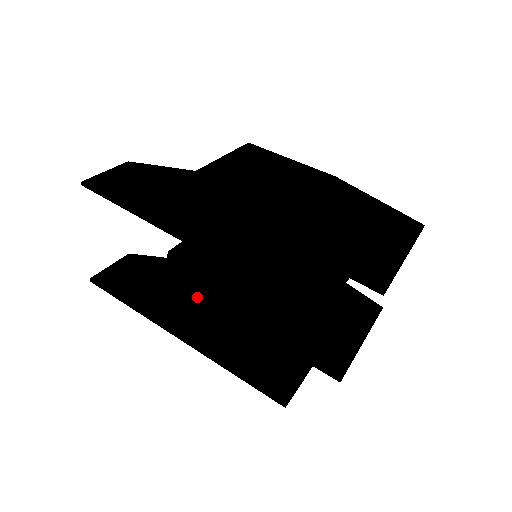
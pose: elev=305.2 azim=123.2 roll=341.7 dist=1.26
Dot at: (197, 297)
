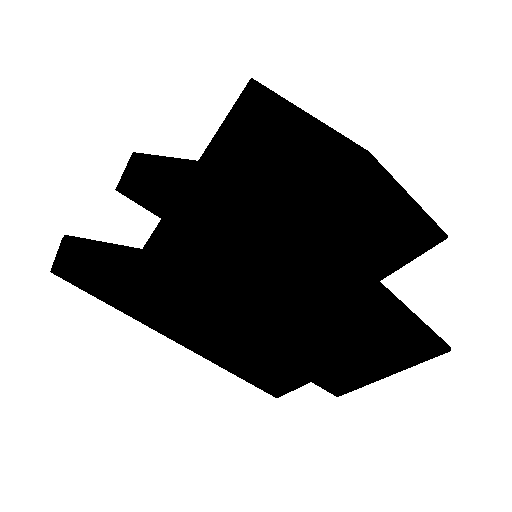
Dot at: occluded
